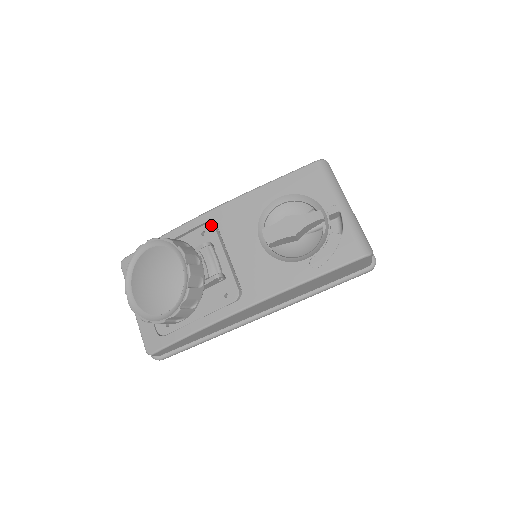
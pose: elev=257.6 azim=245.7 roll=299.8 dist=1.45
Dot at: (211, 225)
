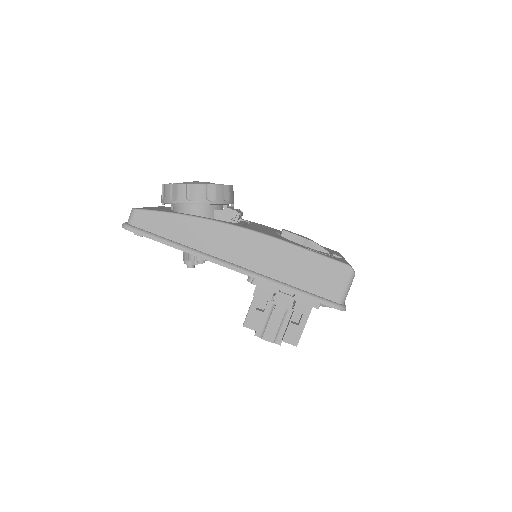
Dot at: (246, 221)
